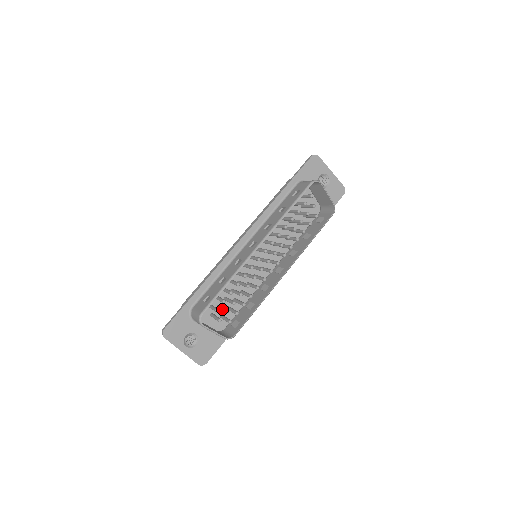
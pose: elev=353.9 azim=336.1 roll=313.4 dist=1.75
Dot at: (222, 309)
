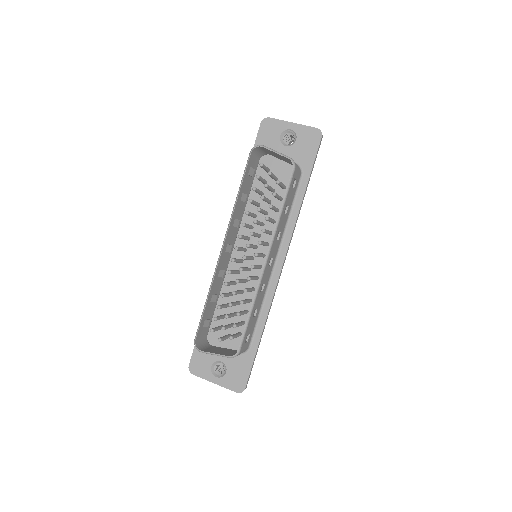
Dot at: occluded
